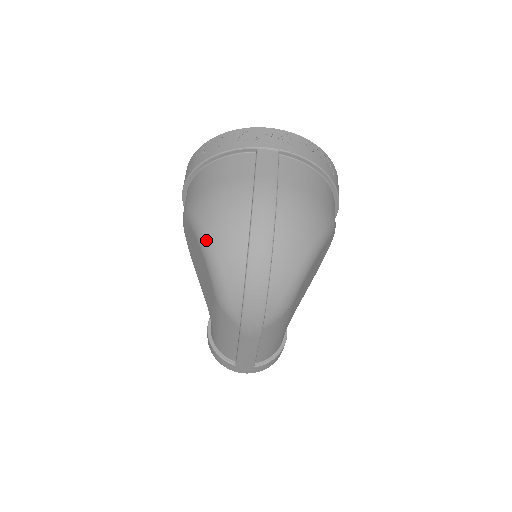
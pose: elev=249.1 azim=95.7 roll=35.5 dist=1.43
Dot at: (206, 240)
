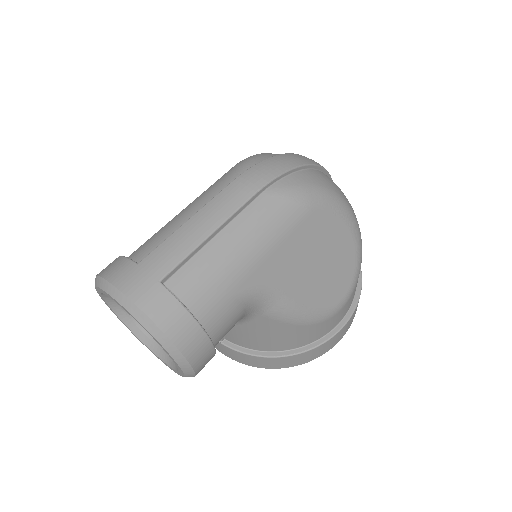
Dot at: occluded
